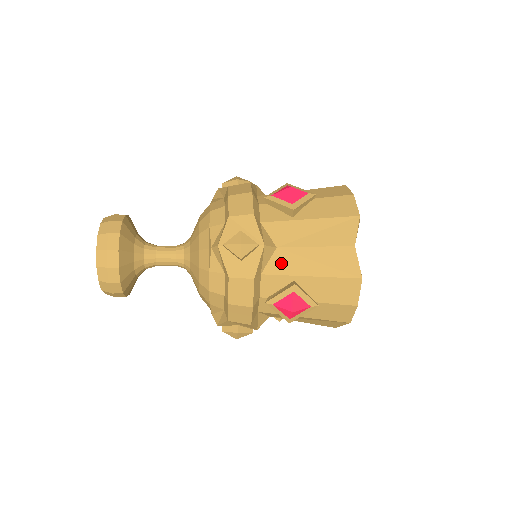
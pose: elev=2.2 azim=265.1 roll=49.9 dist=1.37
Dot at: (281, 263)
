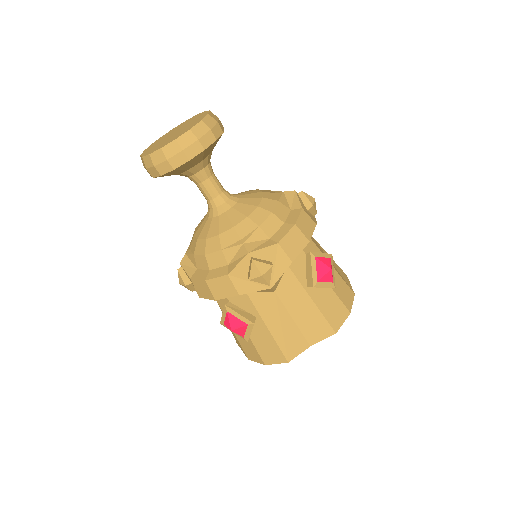
Dot at: (316, 243)
